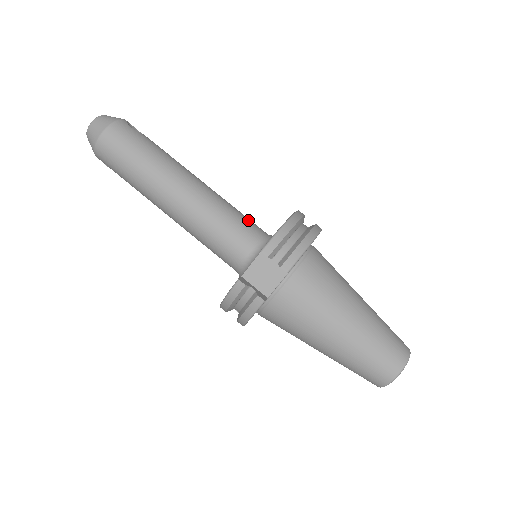
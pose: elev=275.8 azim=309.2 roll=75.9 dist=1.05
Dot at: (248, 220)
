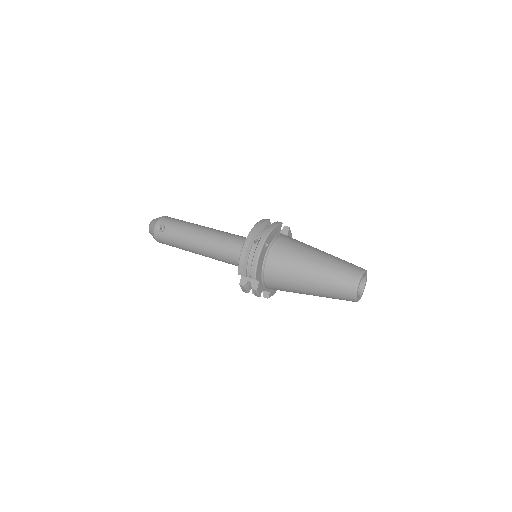
Dot at: occluded
